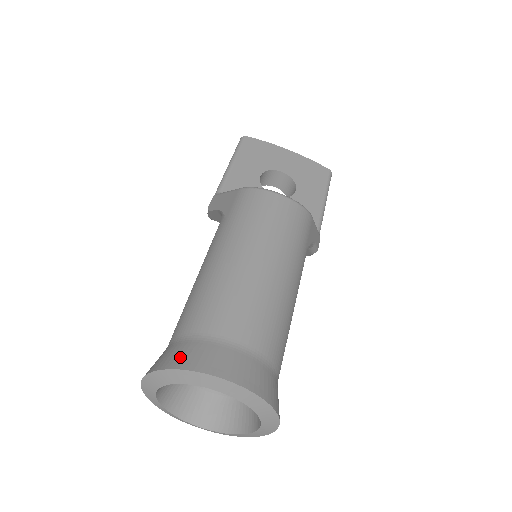
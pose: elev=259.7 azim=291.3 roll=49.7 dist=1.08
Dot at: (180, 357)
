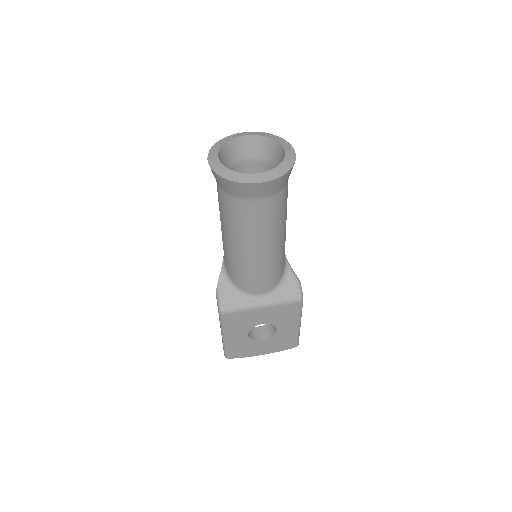
Dot at: occluded
